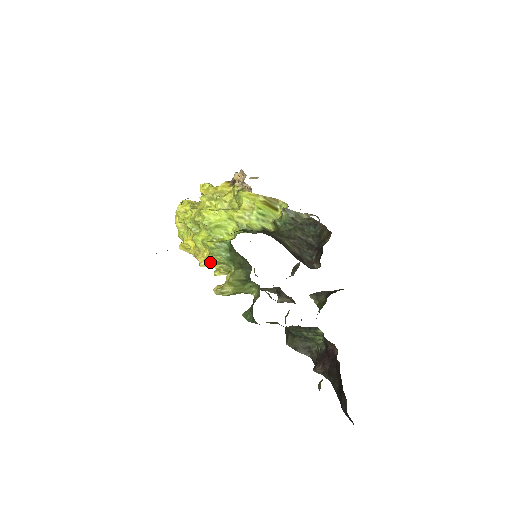
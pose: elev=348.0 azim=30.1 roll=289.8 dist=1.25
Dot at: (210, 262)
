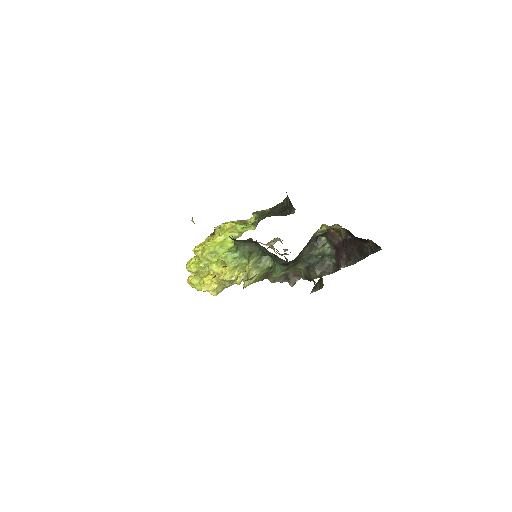
Dot at: (230, 272)
